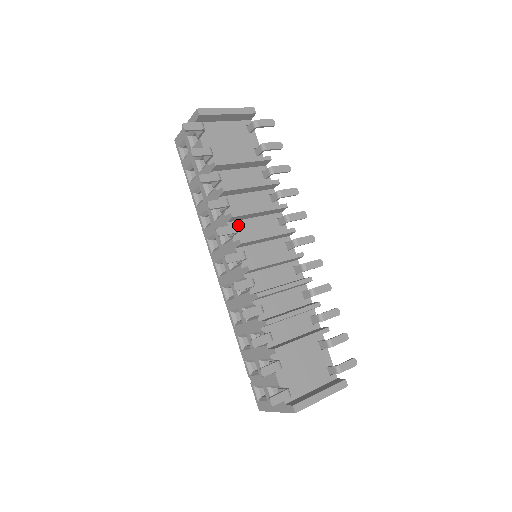
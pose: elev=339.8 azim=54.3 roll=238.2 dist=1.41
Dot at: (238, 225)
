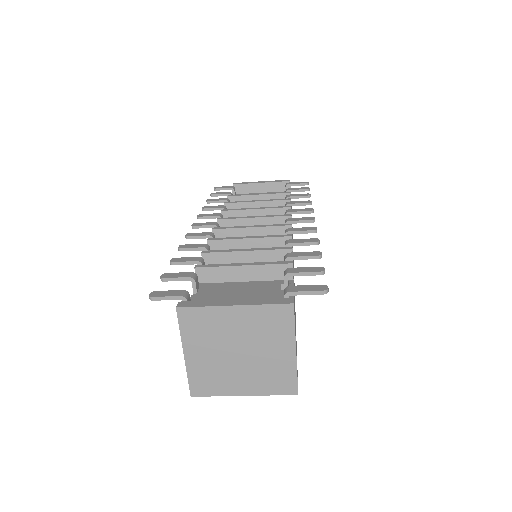
Dot at: occluded
